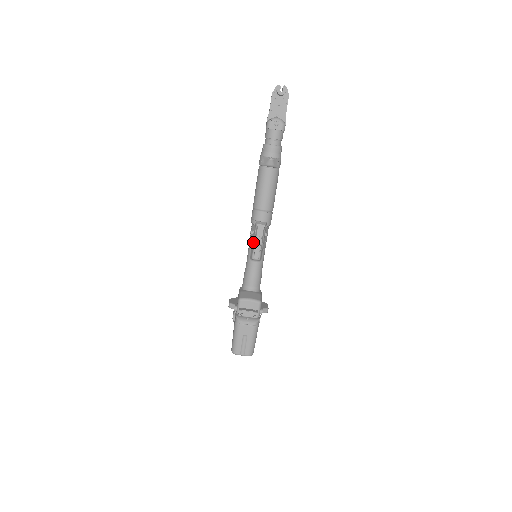
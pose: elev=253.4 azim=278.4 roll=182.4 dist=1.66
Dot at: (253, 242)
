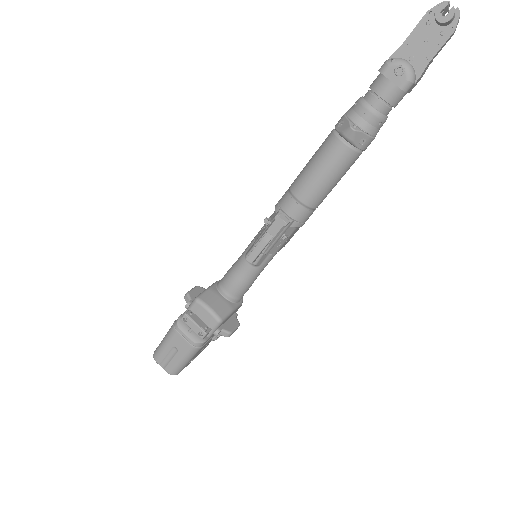
Dot at: (259, 236)
